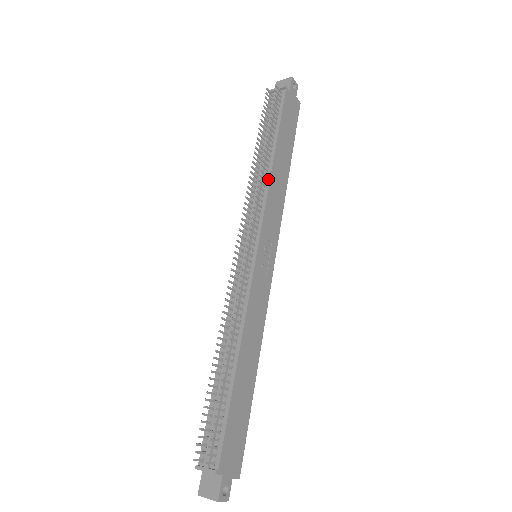
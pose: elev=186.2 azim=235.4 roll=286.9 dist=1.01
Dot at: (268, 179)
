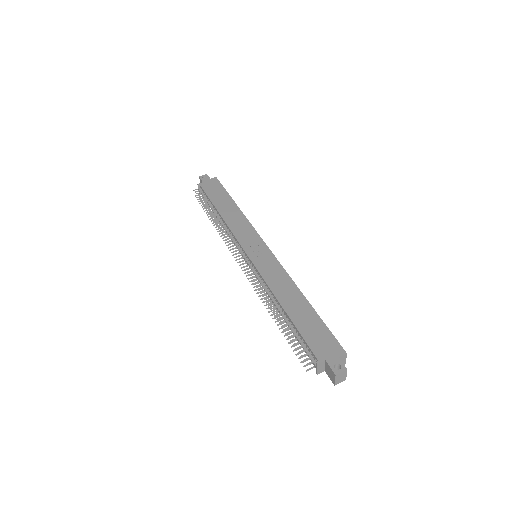
Dot at: (225, 224)
